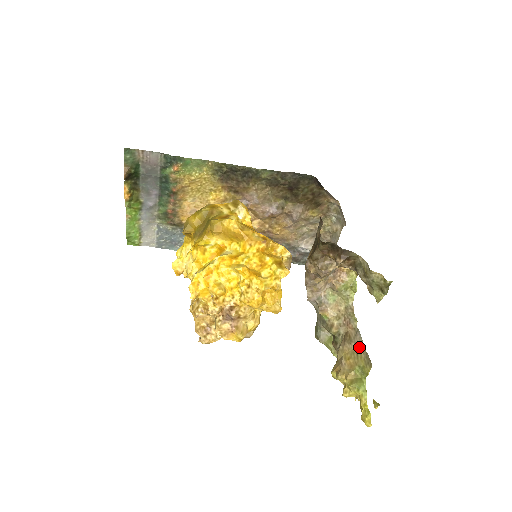
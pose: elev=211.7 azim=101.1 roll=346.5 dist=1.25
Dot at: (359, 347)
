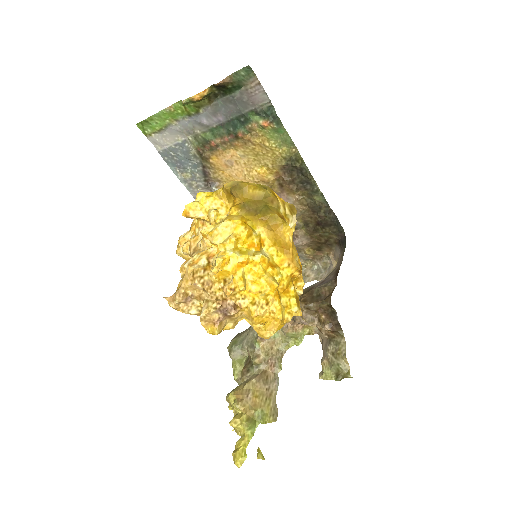
Dot at: (271, 394)
